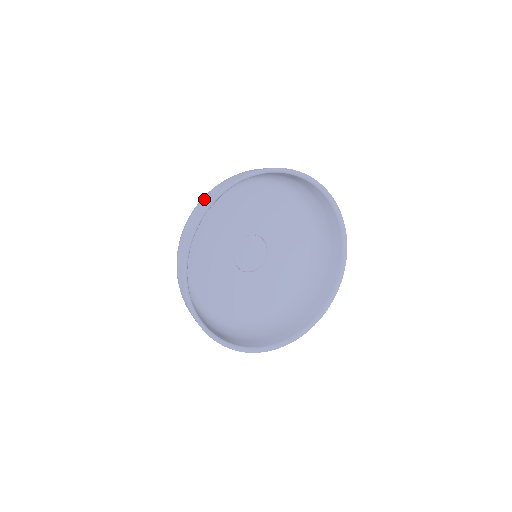
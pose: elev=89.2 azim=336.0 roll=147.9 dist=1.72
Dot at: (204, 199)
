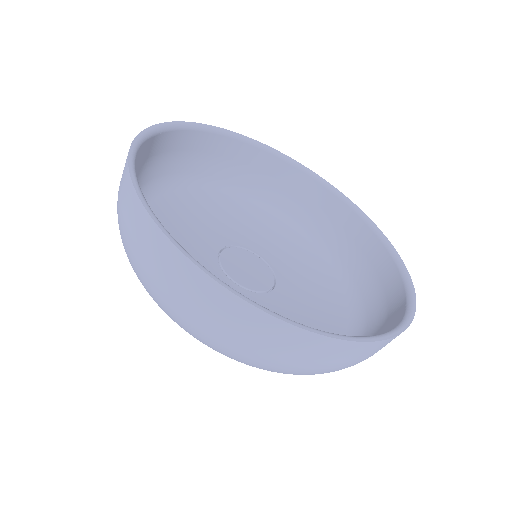
Dot at: occluded
